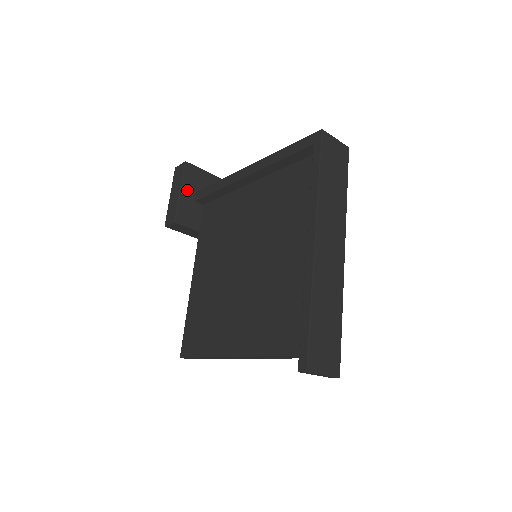
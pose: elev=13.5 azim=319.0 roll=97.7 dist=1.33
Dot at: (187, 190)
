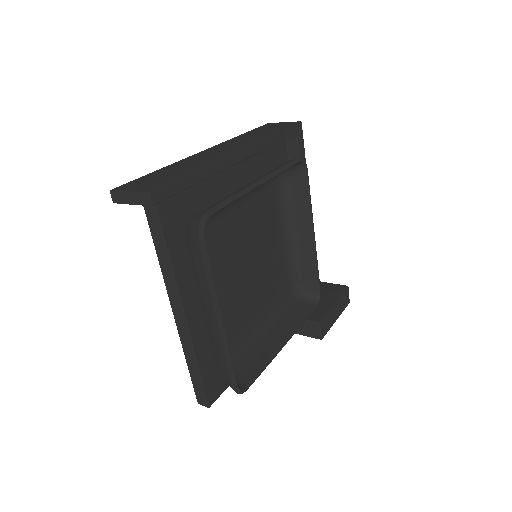
Dot at: occluded
